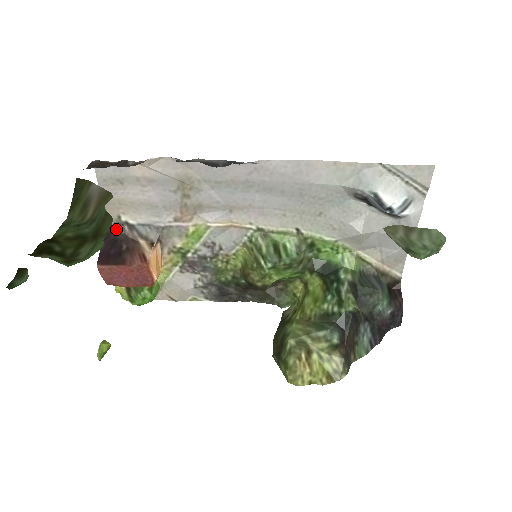
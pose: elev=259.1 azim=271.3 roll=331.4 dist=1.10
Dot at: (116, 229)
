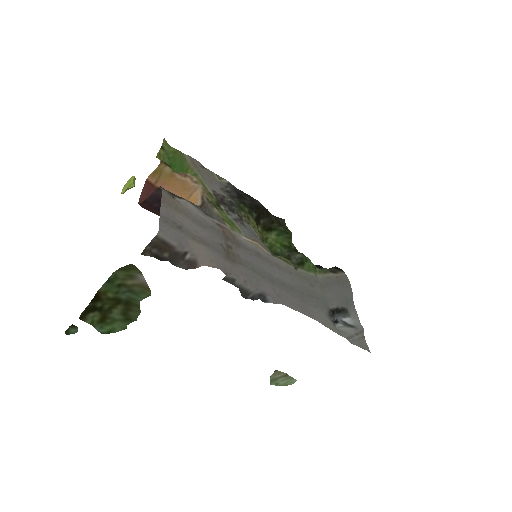
Dot at: occluded
